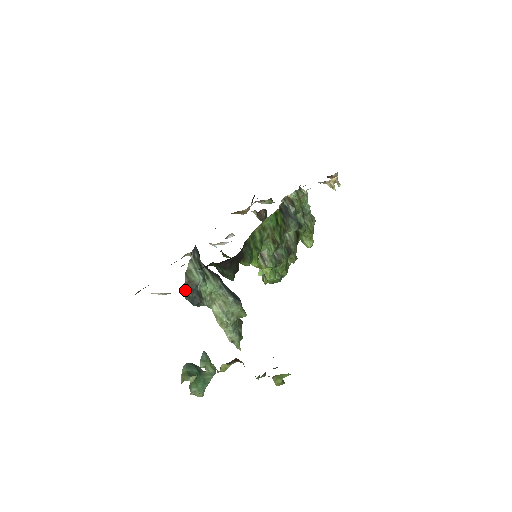
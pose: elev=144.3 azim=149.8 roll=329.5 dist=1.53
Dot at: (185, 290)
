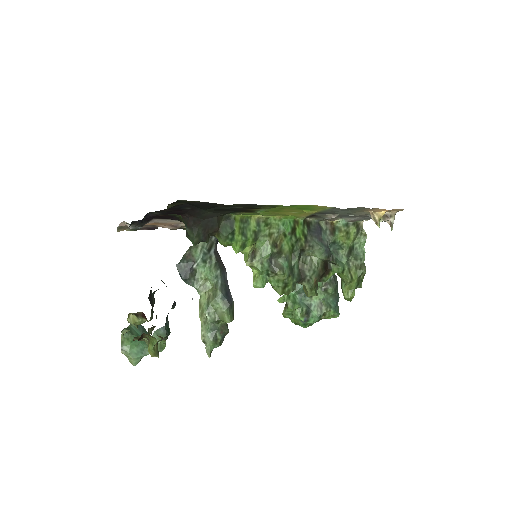
Dot at: (181, 260)
